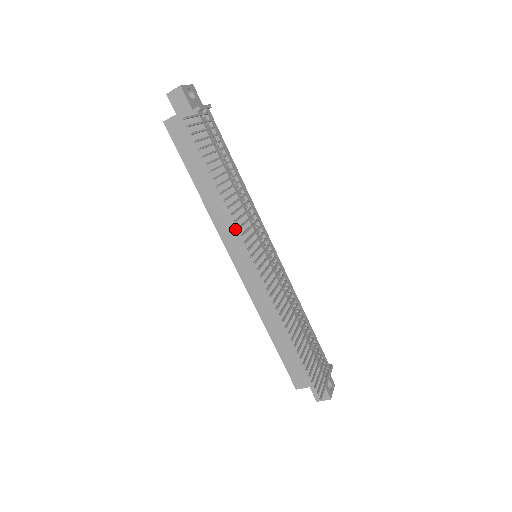
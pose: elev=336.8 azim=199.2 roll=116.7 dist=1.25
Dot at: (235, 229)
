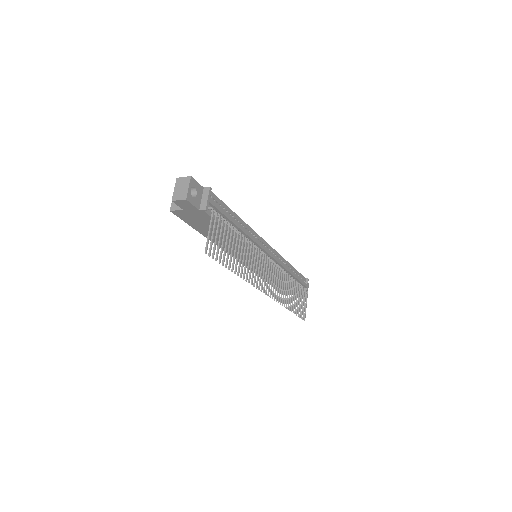
Dot at: (240, 252)
